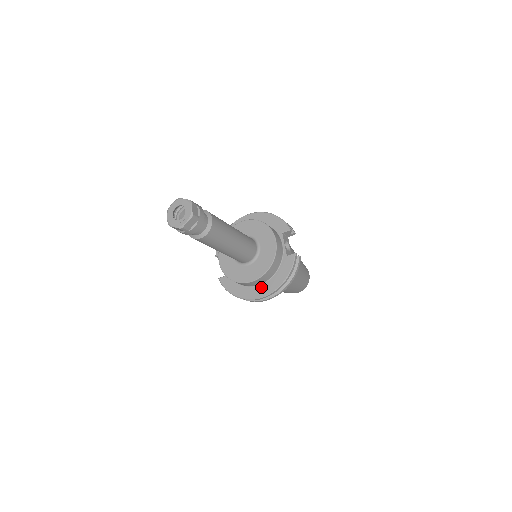
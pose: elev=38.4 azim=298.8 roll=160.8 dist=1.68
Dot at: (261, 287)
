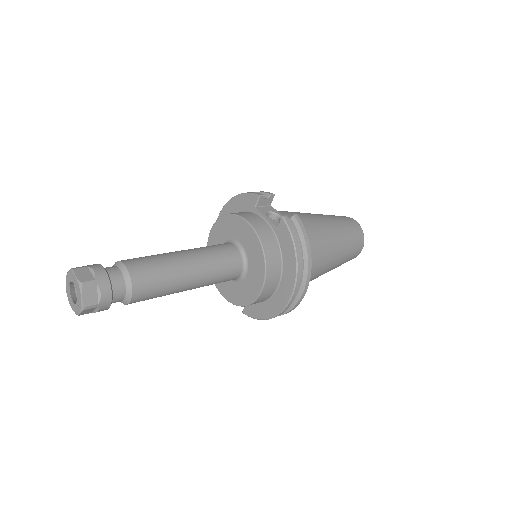
Dot at: (281, 287)
